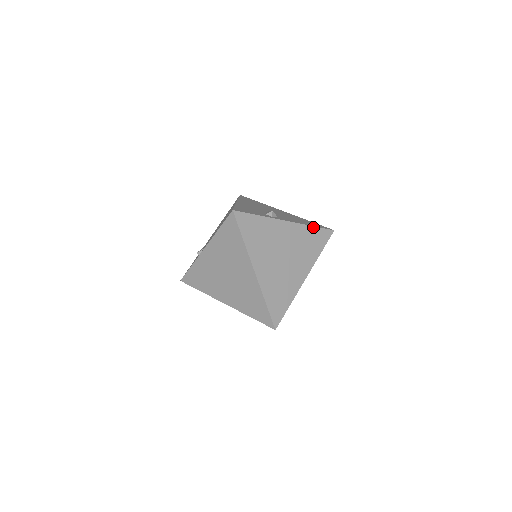
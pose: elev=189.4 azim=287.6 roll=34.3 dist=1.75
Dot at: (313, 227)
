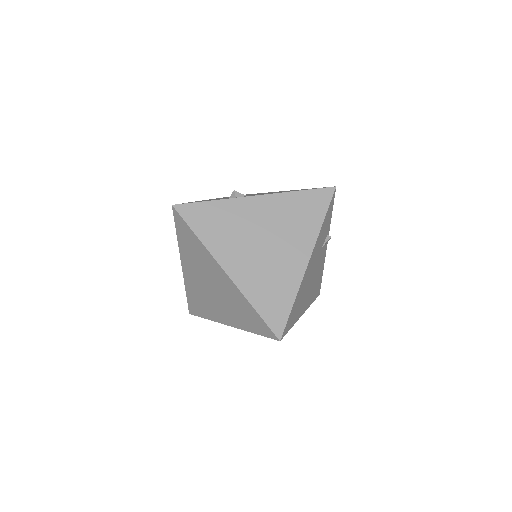
Dot at: (300, 192)
